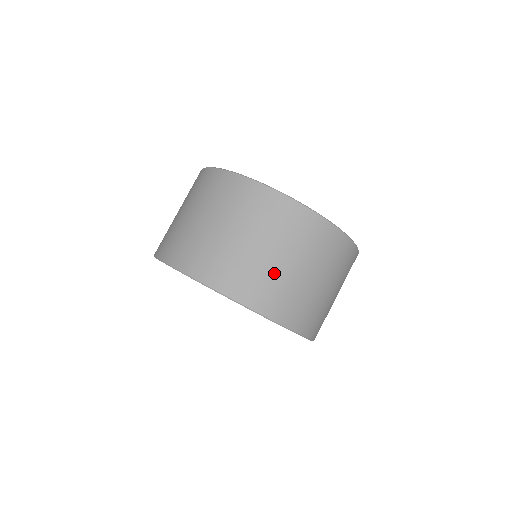
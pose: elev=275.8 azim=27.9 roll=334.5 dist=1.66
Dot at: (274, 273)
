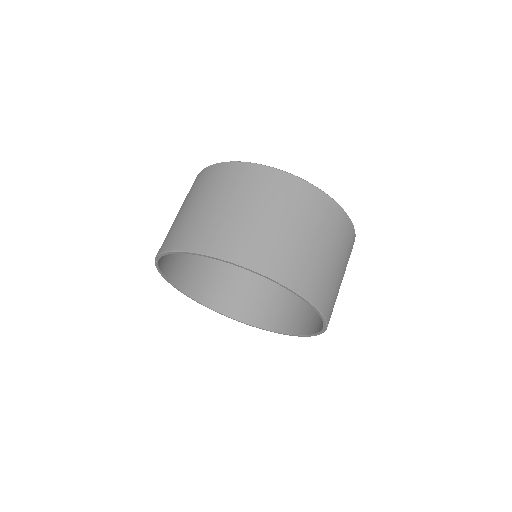
Dot at: (330, 273)
